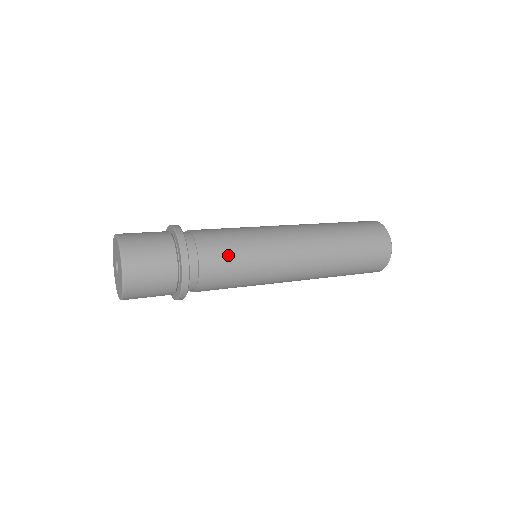
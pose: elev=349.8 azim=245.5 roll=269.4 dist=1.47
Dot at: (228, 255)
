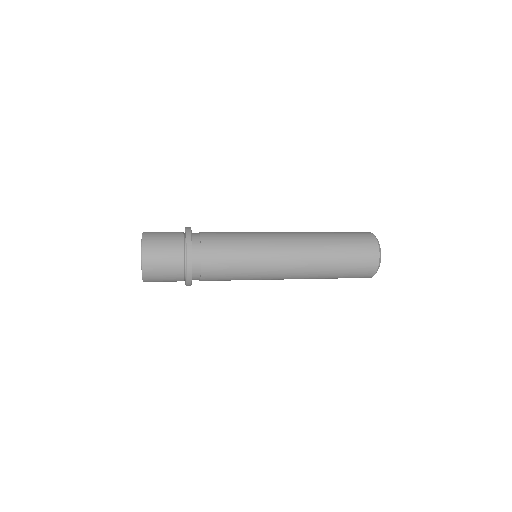
Dot at: (224, 234)
